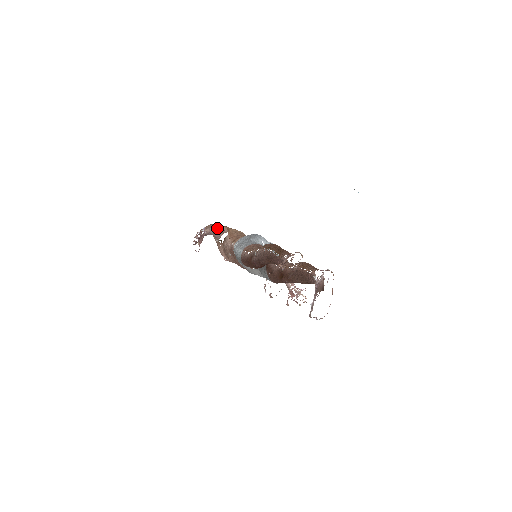
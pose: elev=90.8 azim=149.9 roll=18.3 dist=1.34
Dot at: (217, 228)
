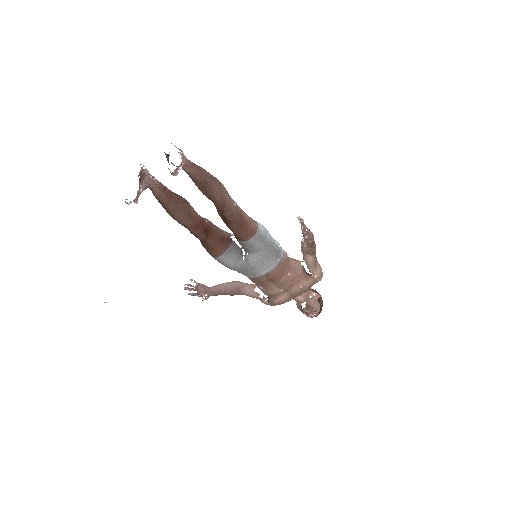
Dot at: (229, 282)
